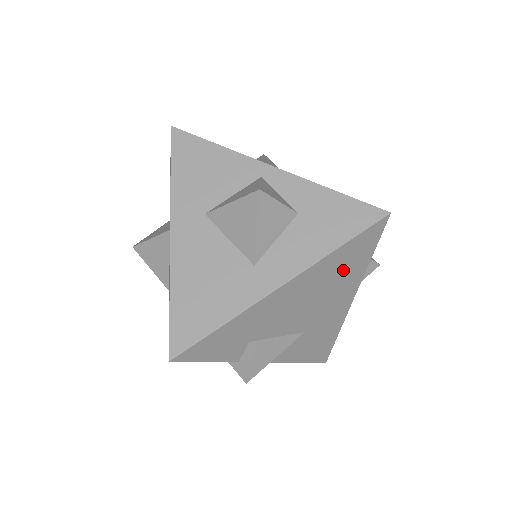
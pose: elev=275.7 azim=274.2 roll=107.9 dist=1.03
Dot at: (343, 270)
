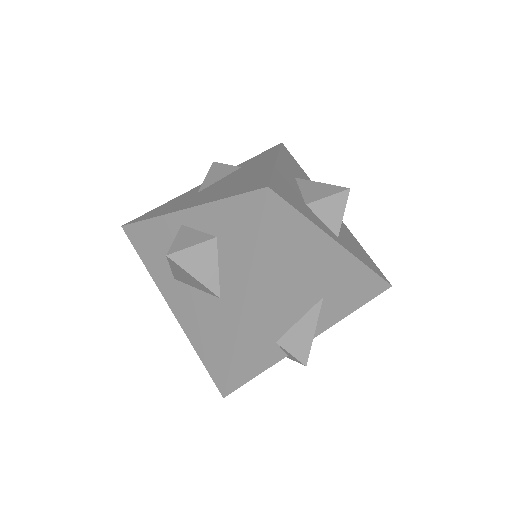
Dot at: (288, 247)
